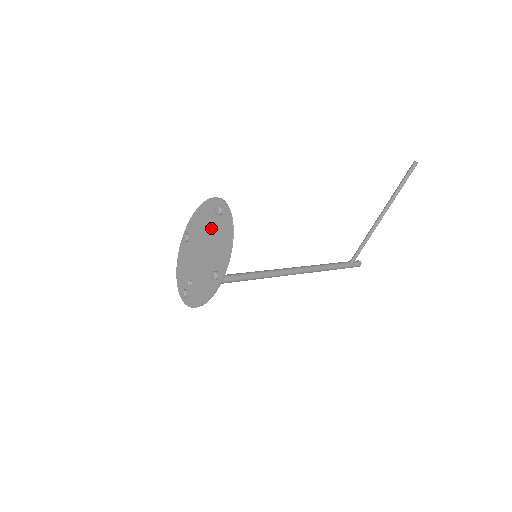
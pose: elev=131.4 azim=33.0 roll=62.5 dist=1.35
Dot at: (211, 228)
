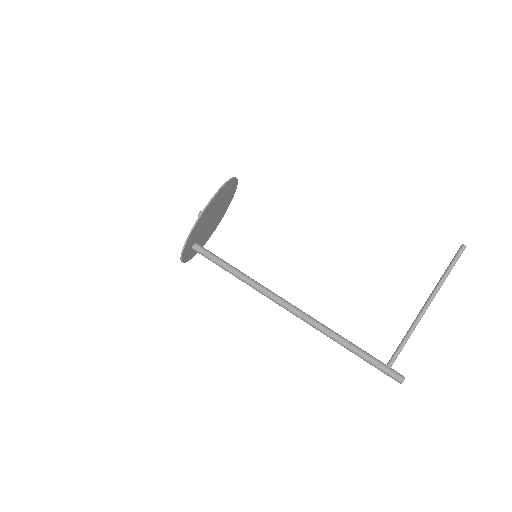
Dot at: (223, 200)
